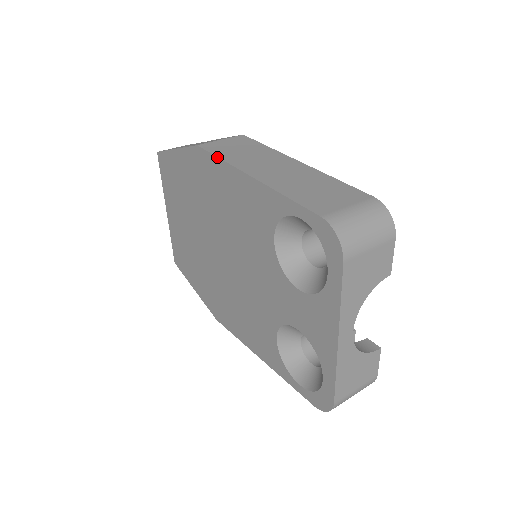
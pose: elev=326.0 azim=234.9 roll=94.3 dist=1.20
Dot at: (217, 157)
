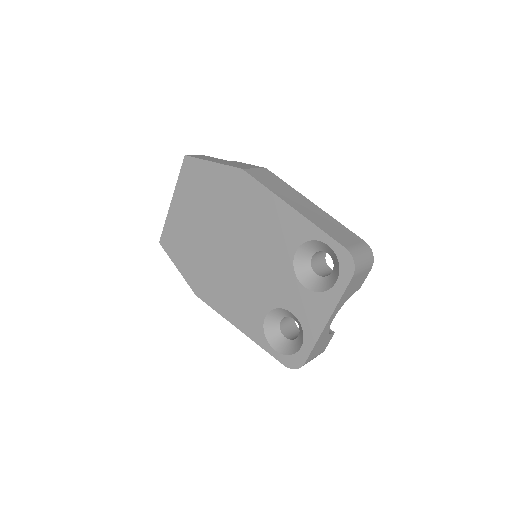
Dot at: (262, 184)
